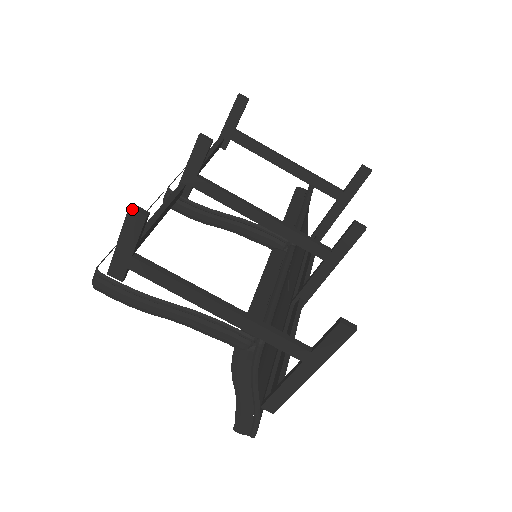
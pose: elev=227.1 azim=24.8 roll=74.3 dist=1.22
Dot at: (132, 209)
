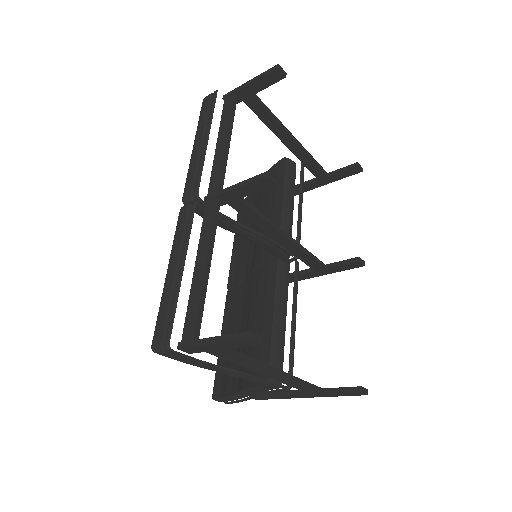
Dot at: (252, 339)
